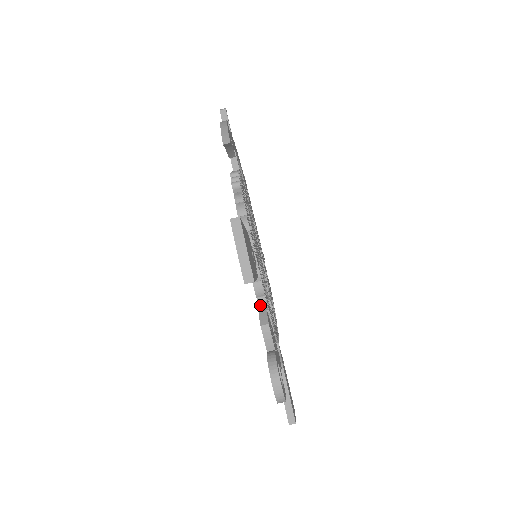
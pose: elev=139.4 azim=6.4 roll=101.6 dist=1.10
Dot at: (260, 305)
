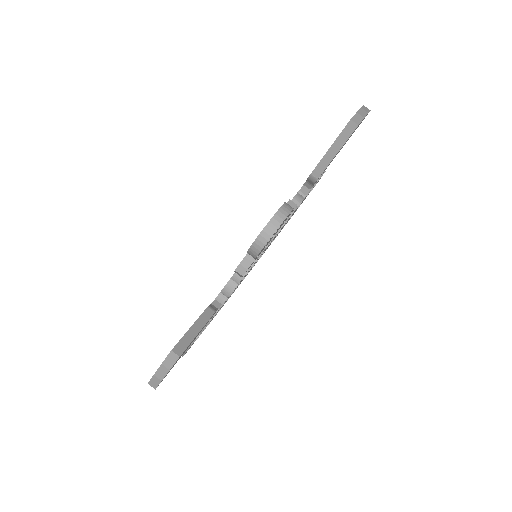
Dot at: occluded
